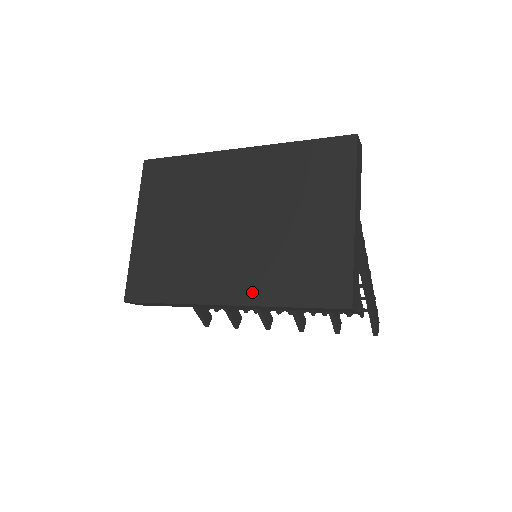
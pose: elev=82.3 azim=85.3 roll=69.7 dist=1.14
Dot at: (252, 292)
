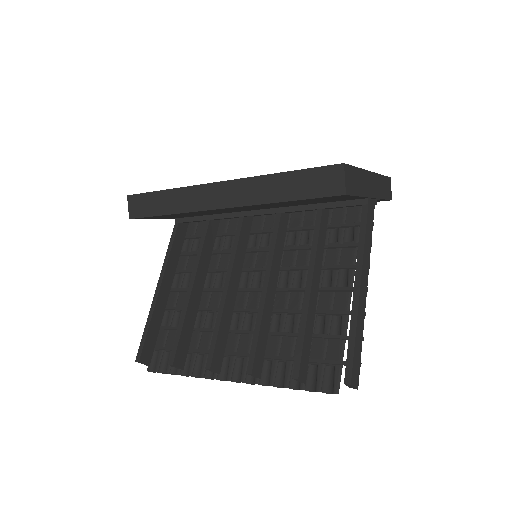
Dot at: occluded
